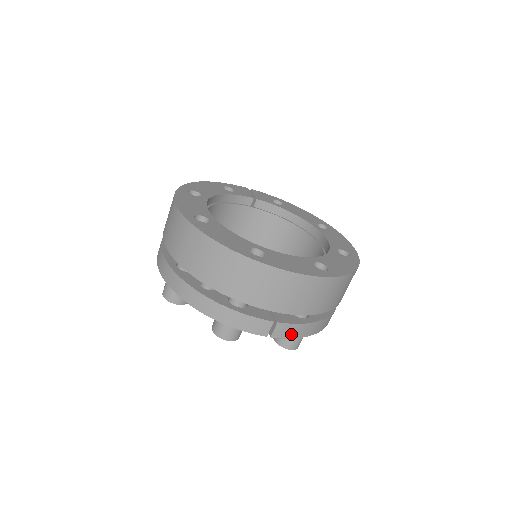
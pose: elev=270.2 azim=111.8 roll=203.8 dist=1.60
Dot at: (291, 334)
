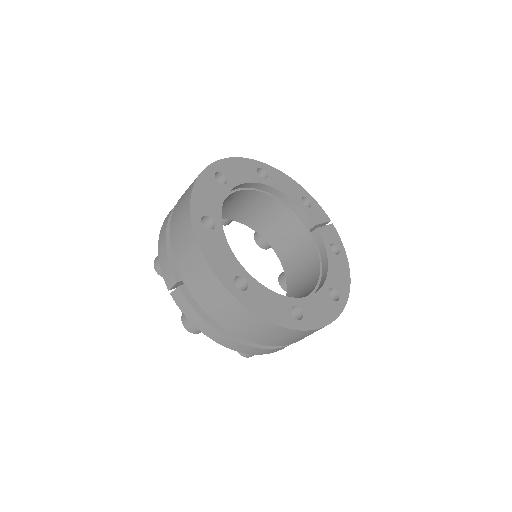
Dot at: (184, 309)
